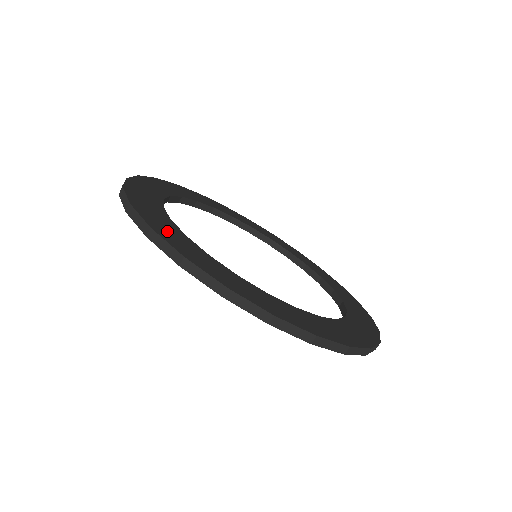
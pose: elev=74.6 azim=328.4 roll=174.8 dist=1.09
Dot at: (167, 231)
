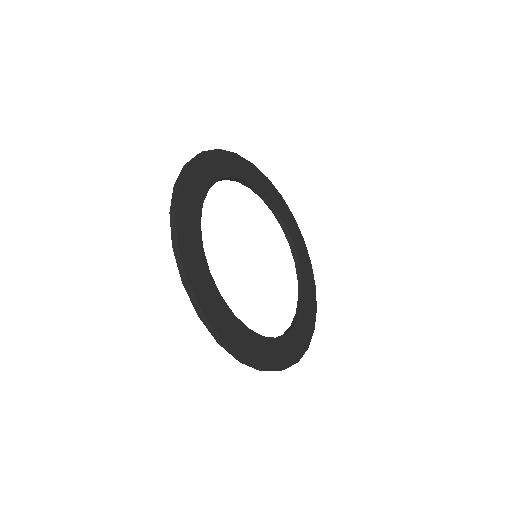
Dot at: (198, 276)
